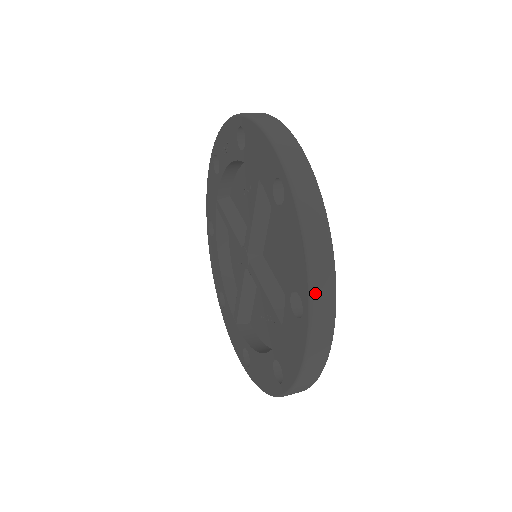
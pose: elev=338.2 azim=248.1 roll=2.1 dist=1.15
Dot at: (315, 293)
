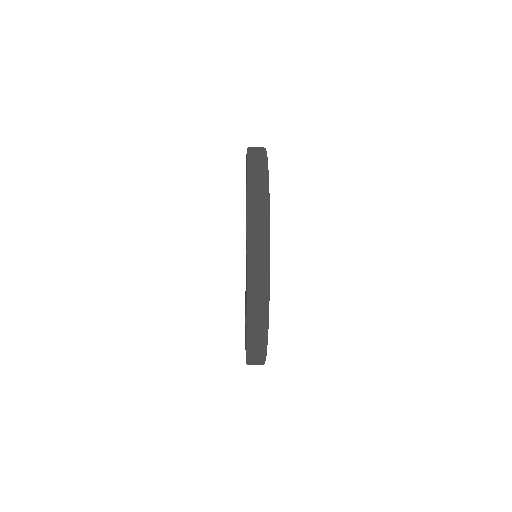
Dot at: (251, 222)
